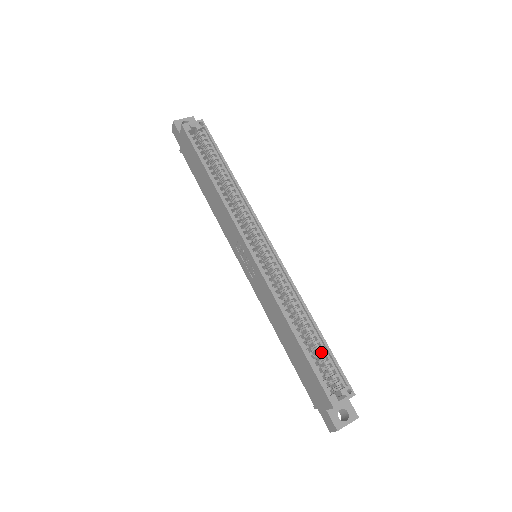
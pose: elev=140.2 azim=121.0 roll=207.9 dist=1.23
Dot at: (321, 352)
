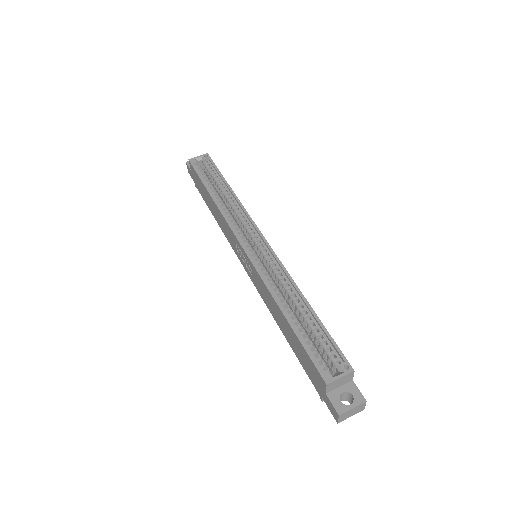
Dot at: (315, 331)
